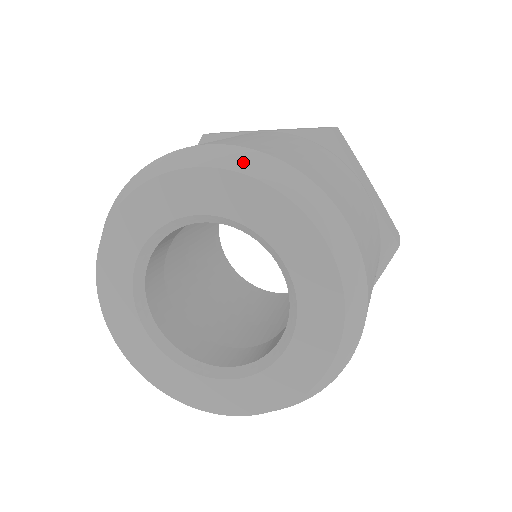
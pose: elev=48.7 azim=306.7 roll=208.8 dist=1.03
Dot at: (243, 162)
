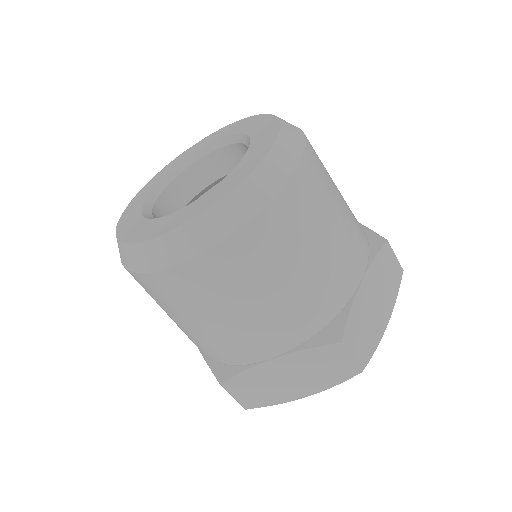
Dot at: occluded
